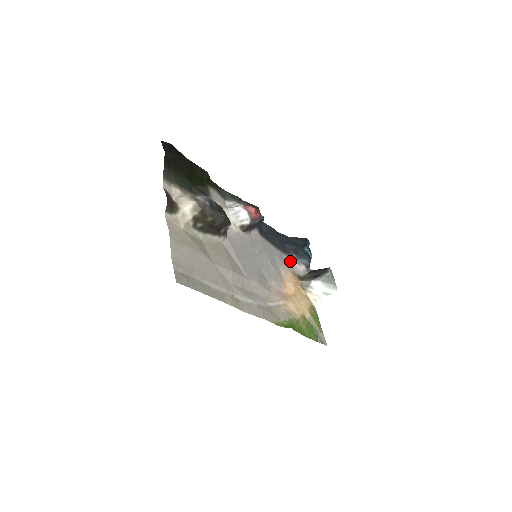
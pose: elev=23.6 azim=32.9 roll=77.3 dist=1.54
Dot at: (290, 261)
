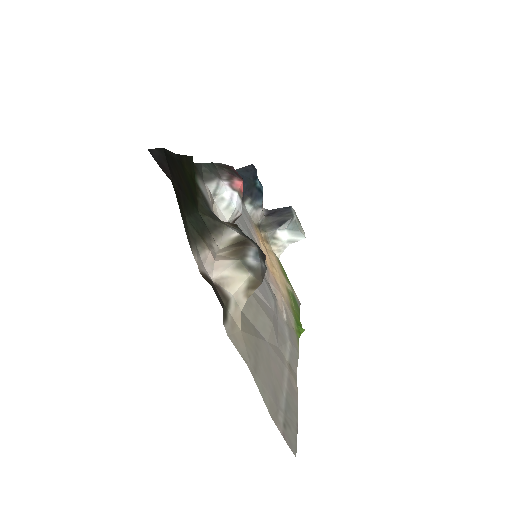
Dot at: (247, 209)
